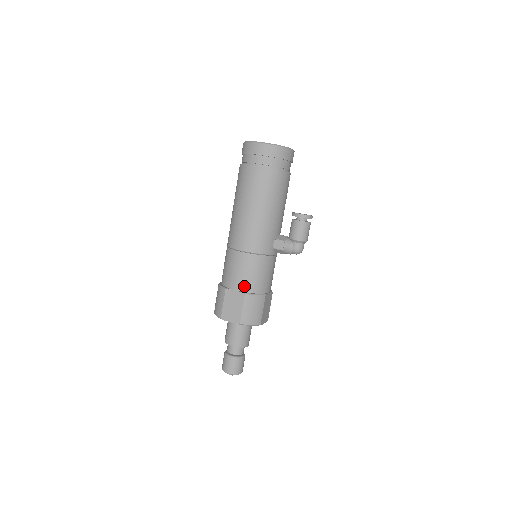
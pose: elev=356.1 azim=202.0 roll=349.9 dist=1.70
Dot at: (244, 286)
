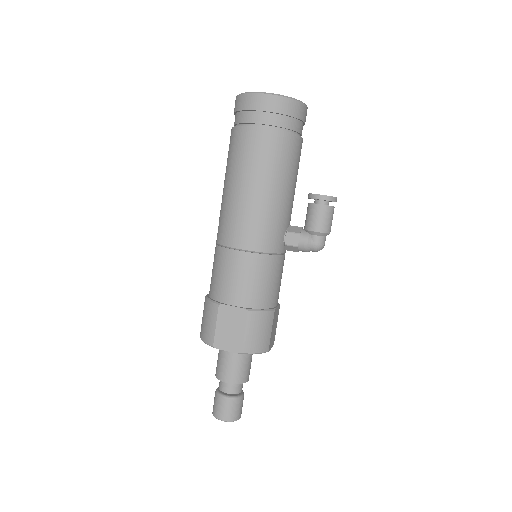
Dot at: (246, 299)
